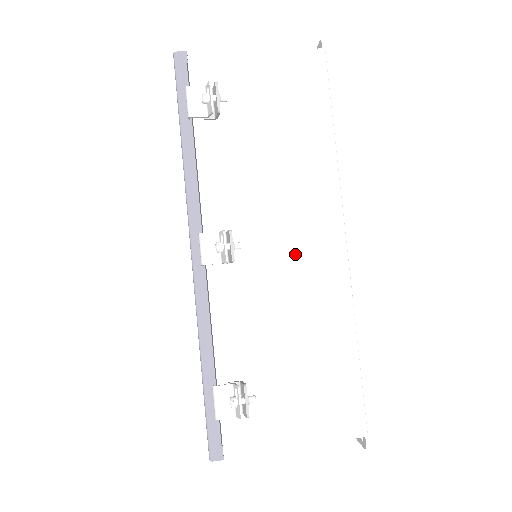
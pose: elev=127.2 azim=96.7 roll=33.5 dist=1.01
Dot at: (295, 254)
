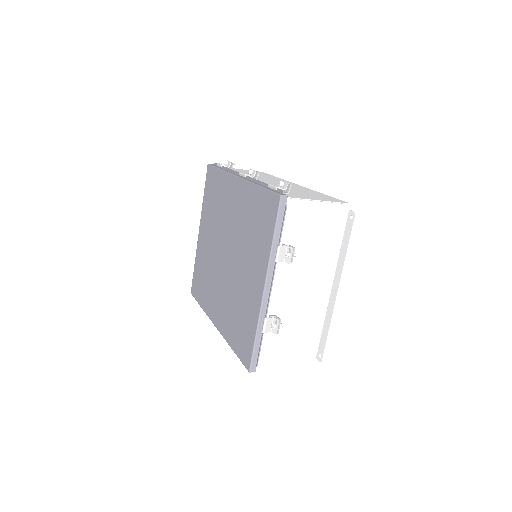
Dot at: occluded
